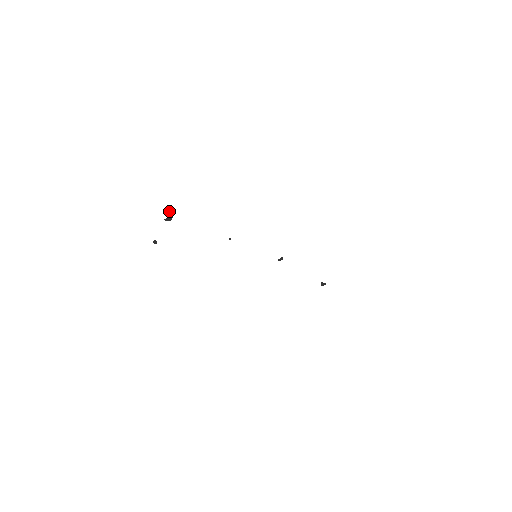
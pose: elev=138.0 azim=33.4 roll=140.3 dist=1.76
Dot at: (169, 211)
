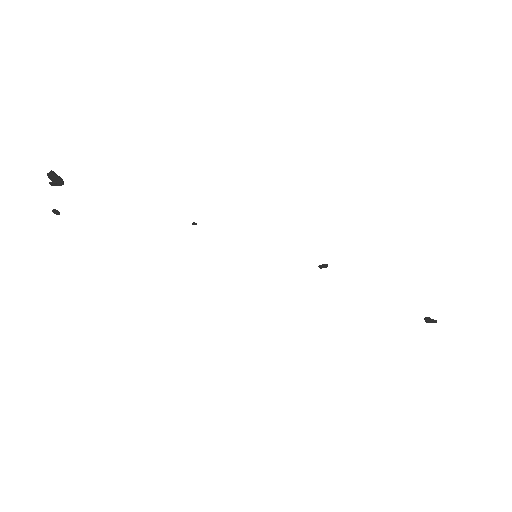
Dot at: (50, 172)
